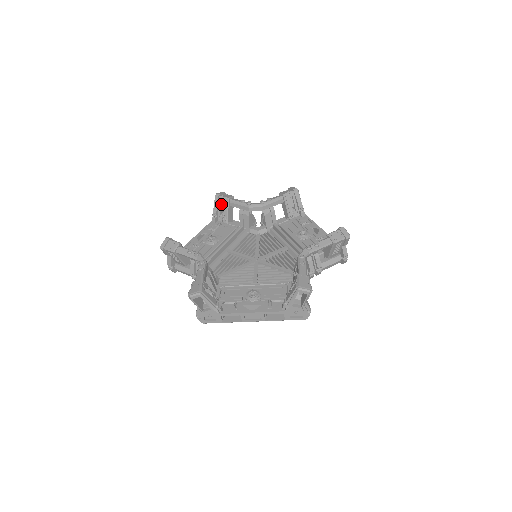
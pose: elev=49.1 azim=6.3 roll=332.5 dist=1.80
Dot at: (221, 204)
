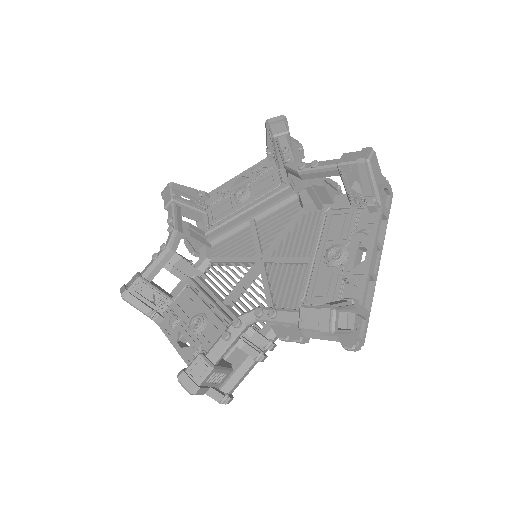
Dot at: occluded
